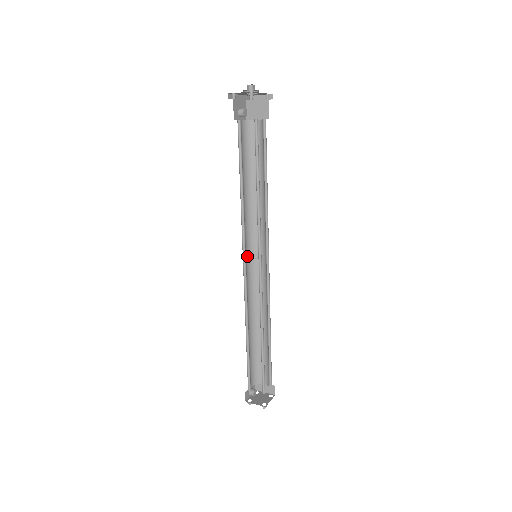
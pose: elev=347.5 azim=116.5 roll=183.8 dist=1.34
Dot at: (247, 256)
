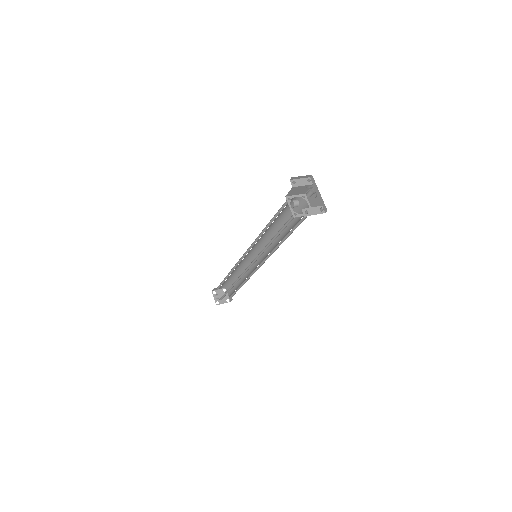
Dot at: occluded
